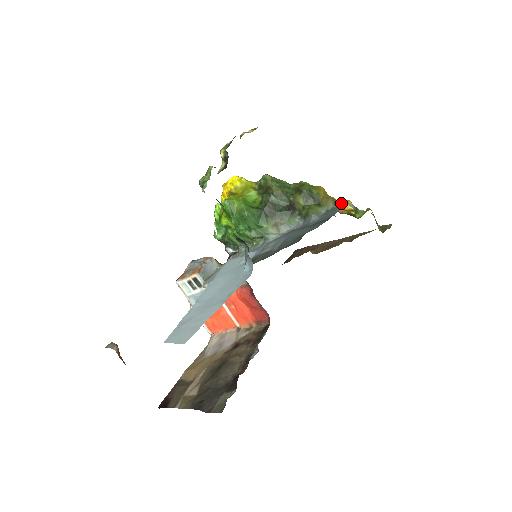
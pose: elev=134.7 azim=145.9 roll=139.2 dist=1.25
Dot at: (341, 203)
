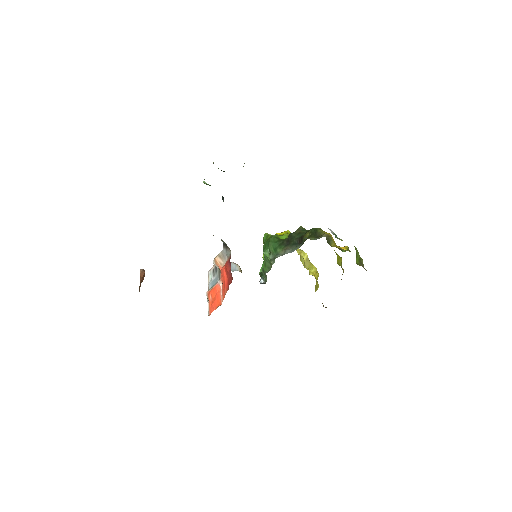
Dot at: occluded
